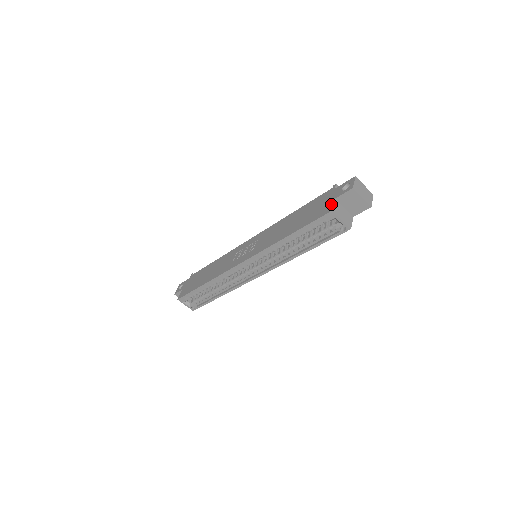
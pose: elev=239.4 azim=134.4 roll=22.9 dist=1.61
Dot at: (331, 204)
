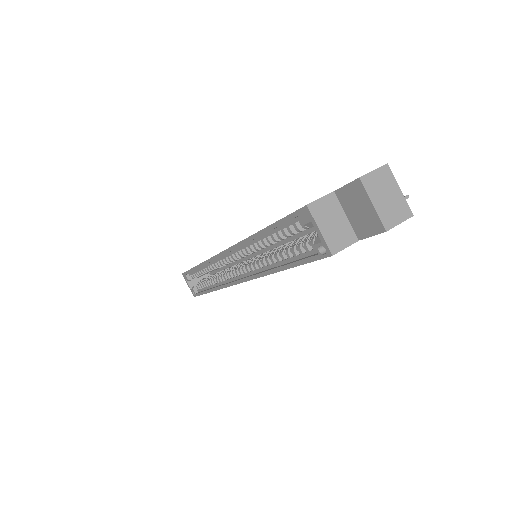
Dot at: occluded
